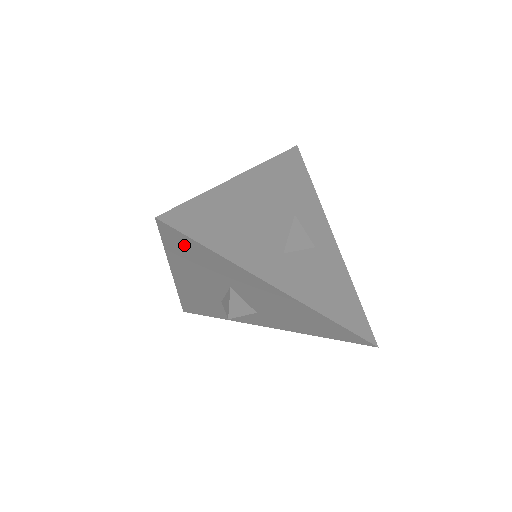
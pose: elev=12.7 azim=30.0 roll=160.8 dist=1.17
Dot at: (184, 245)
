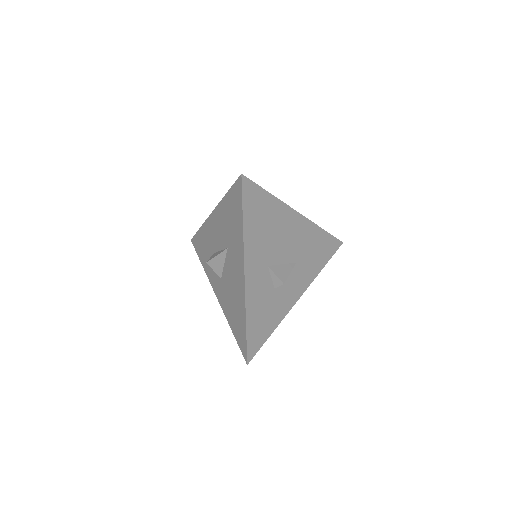
Dot at: (236, 201)
